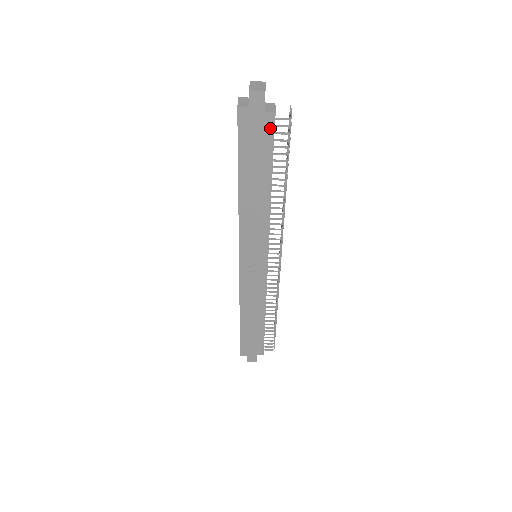
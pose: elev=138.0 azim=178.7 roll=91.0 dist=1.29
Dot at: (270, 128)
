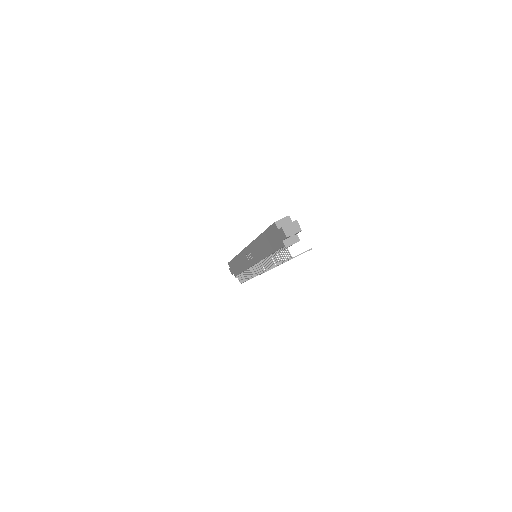
Dot at: (281, 247)
